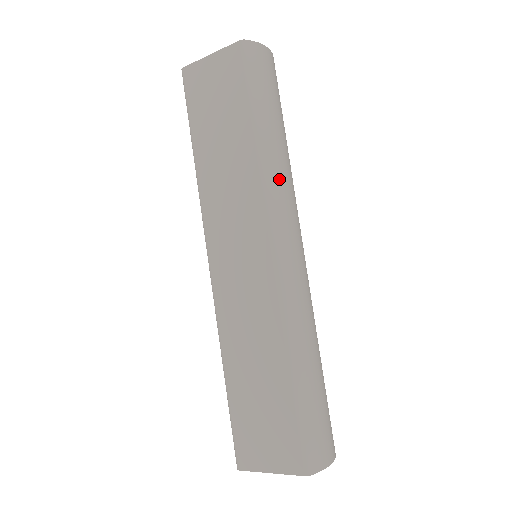
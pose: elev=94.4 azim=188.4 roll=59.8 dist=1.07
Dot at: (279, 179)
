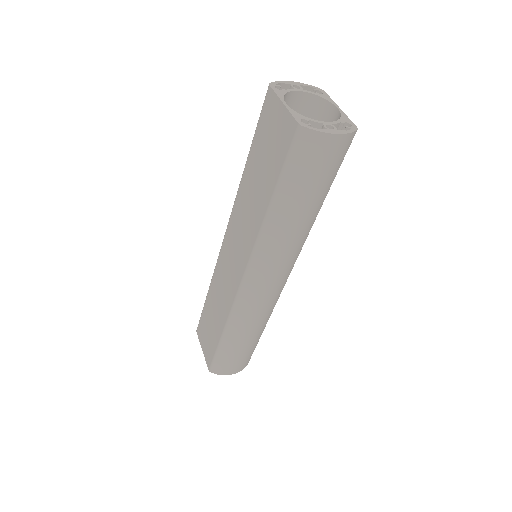
Dot at: (274, 244)
